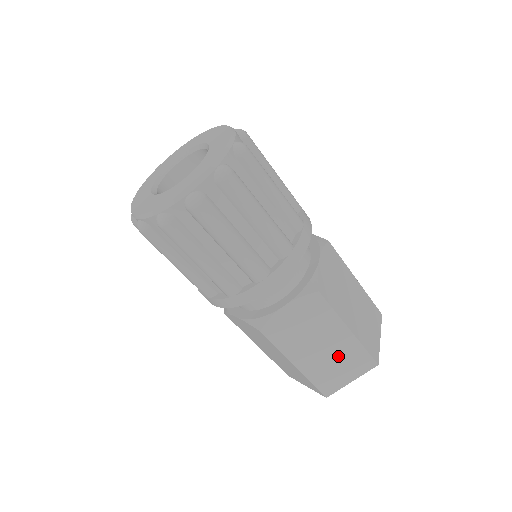
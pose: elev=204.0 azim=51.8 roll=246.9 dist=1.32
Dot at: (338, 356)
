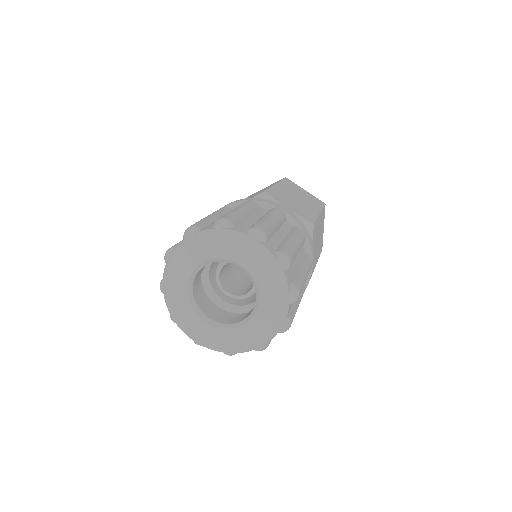
Dot at: occluded
